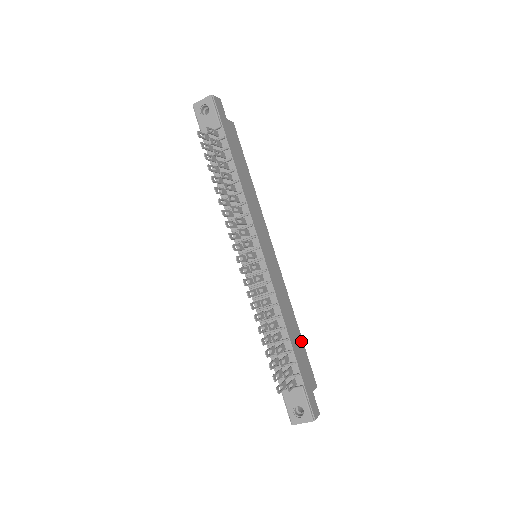
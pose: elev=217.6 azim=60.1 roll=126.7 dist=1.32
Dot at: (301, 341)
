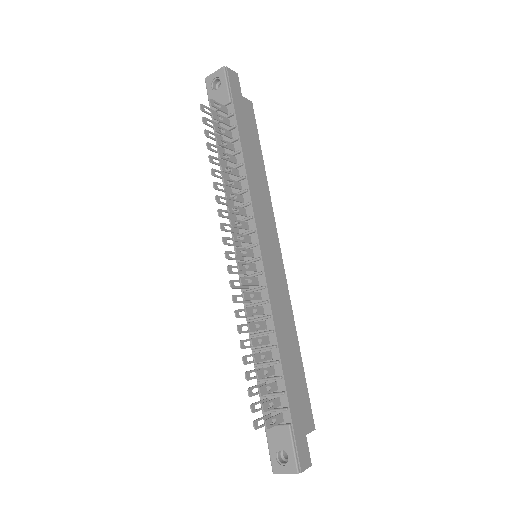
Dot at: (300, 368)
